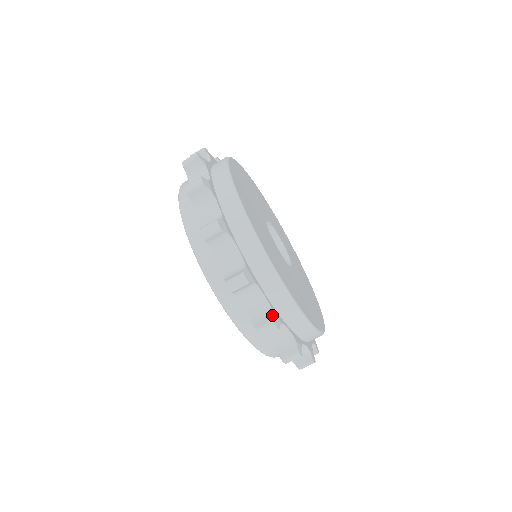
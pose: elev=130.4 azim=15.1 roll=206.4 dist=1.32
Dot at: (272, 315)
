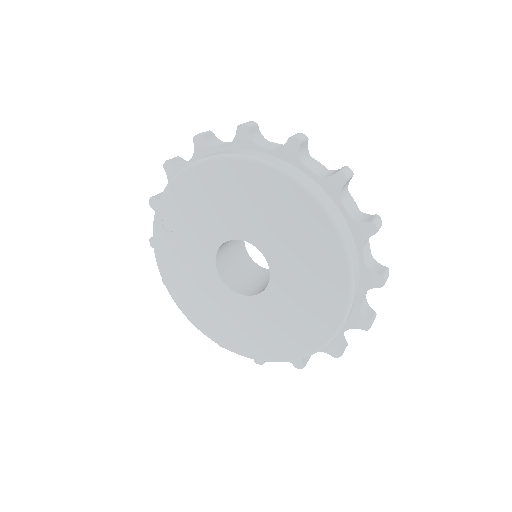
Dot at: (381, 265)
